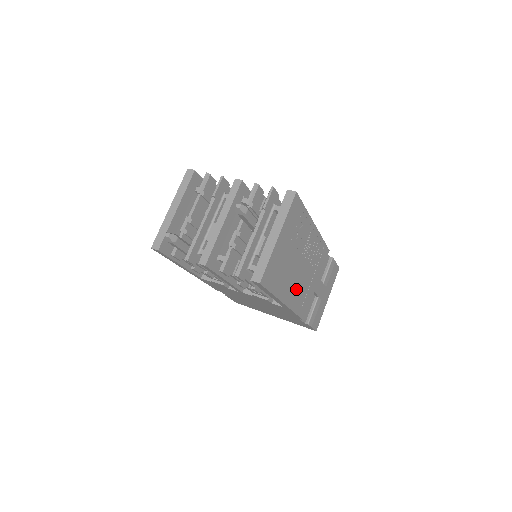
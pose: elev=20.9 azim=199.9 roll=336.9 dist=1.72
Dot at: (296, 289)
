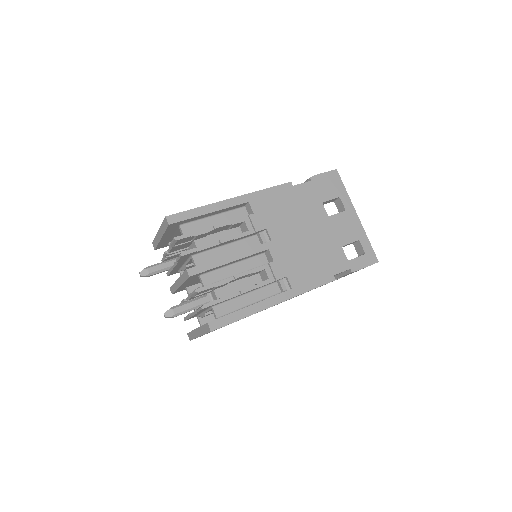
Dot at: occluded
